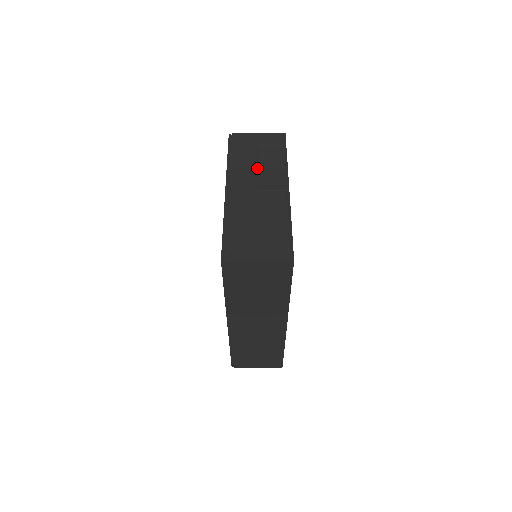
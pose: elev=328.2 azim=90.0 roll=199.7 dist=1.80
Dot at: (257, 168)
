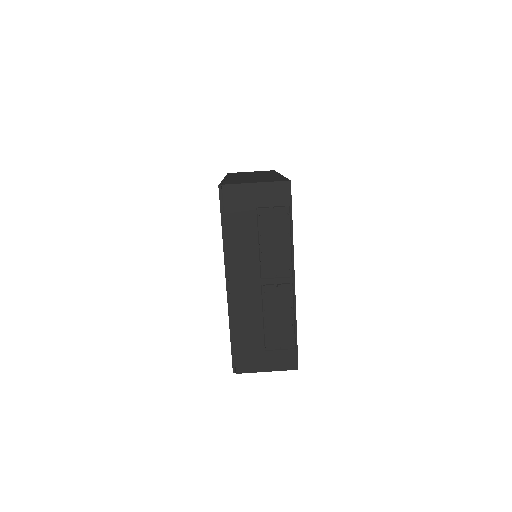
Dot at: (258, 250)
